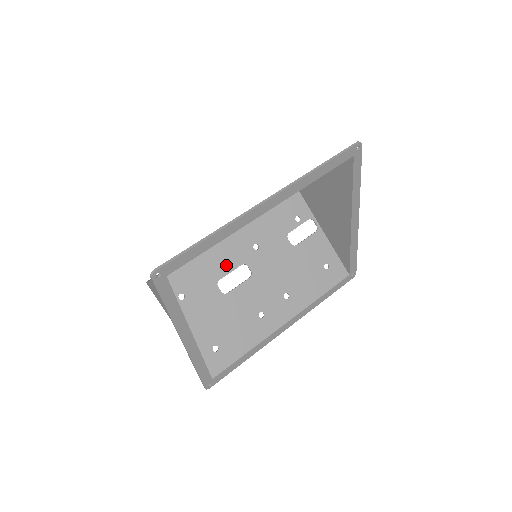
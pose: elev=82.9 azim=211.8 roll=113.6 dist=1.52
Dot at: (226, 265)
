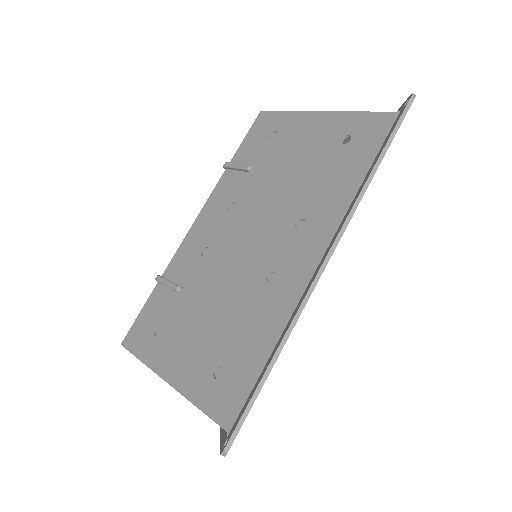
Dot at: occluded
